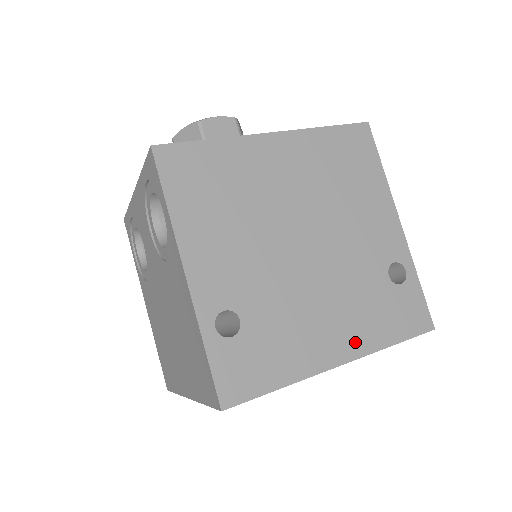
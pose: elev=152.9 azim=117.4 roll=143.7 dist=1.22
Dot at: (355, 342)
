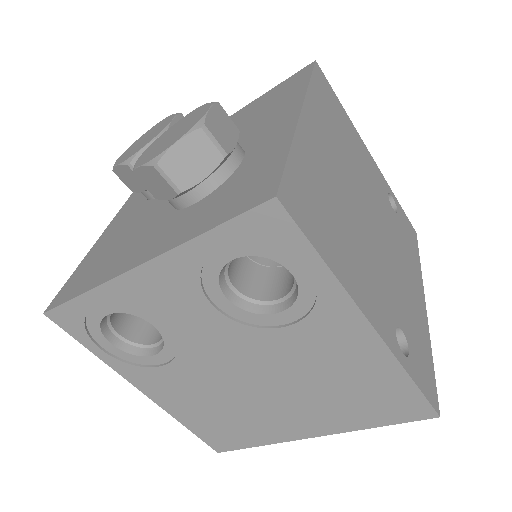
Dot at: (418, 280)
